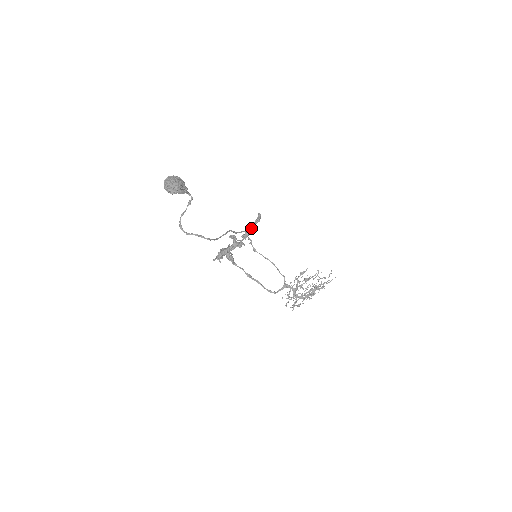
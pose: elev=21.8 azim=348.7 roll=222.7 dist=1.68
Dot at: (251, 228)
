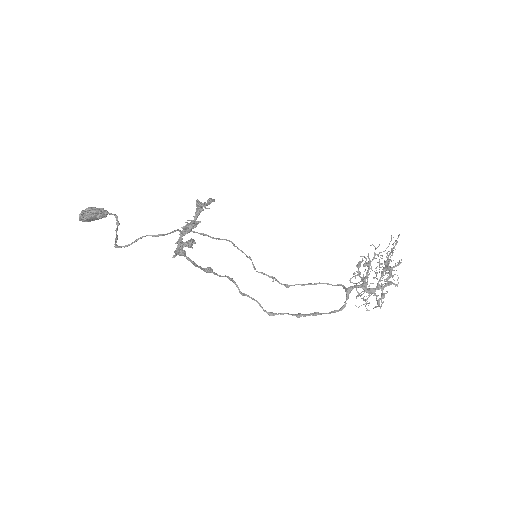
Dot at: (197, 203)
